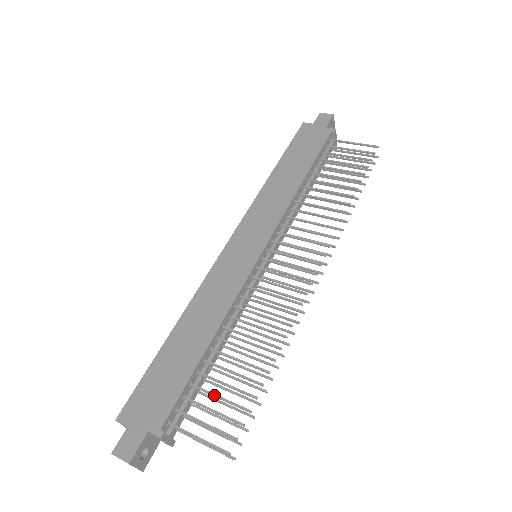
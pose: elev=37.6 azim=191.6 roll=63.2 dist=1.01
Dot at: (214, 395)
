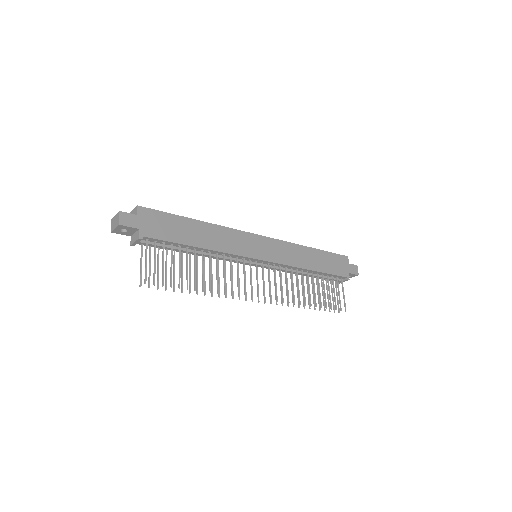
Dot at: (172, 261)
